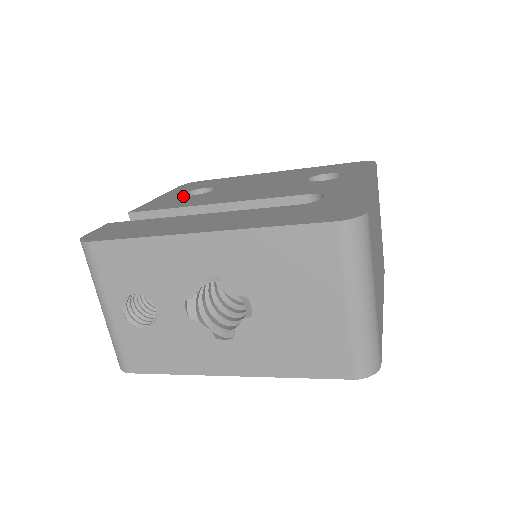
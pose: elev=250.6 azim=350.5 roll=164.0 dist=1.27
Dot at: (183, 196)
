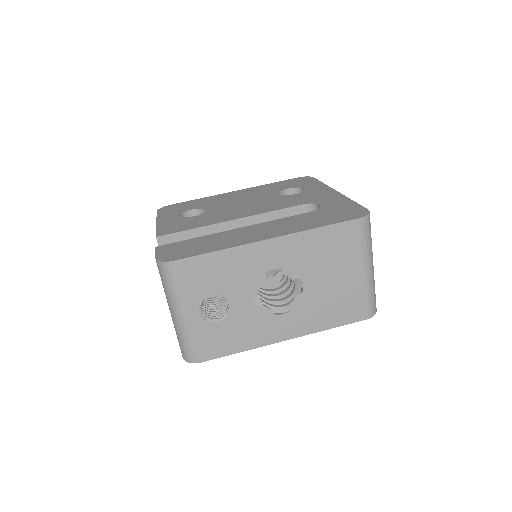
Dot at: (185, 218)
